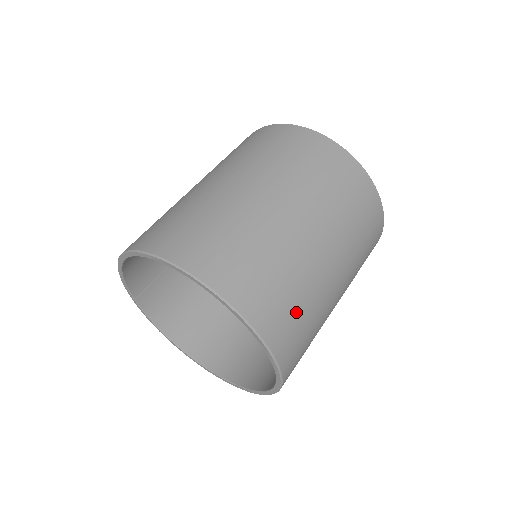
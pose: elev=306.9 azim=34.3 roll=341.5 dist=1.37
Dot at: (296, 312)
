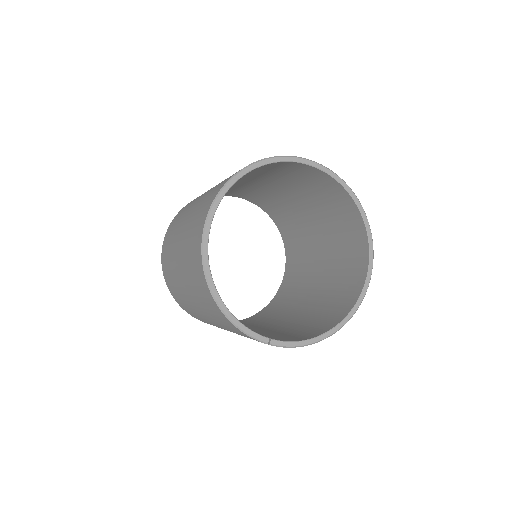
Dot at: occluded
